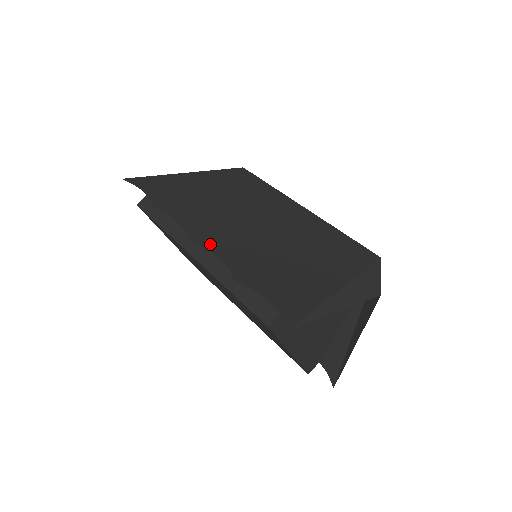
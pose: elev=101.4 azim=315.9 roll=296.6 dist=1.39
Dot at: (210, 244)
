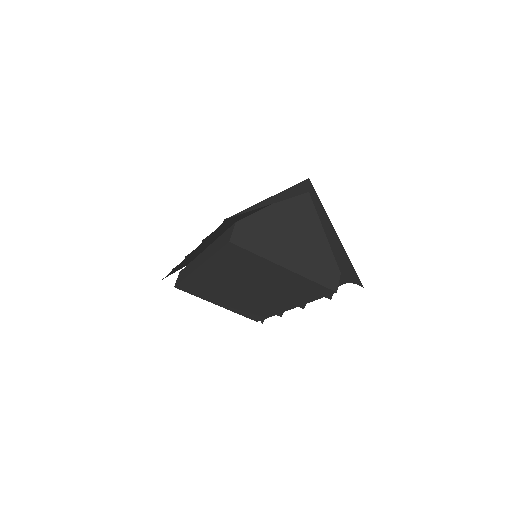
Dot at: occluded
